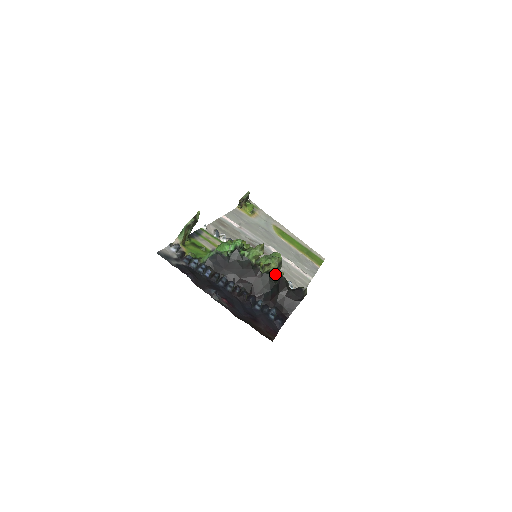
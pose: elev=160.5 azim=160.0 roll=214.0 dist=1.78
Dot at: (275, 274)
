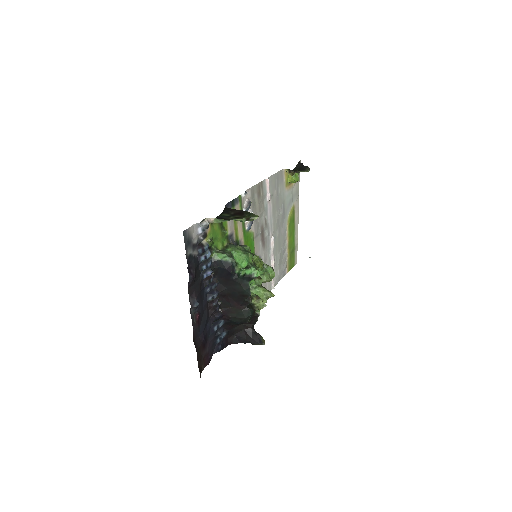
Dot at: occluded
